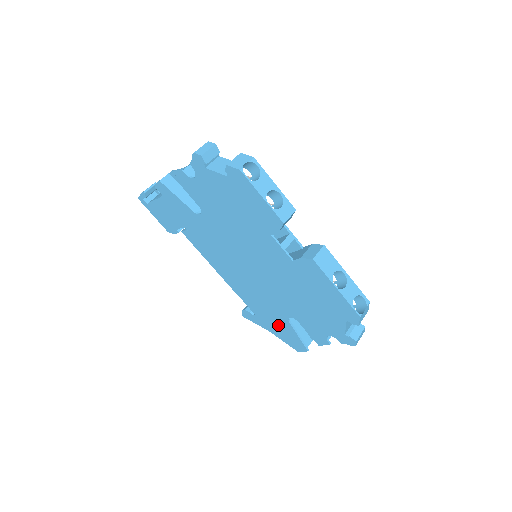
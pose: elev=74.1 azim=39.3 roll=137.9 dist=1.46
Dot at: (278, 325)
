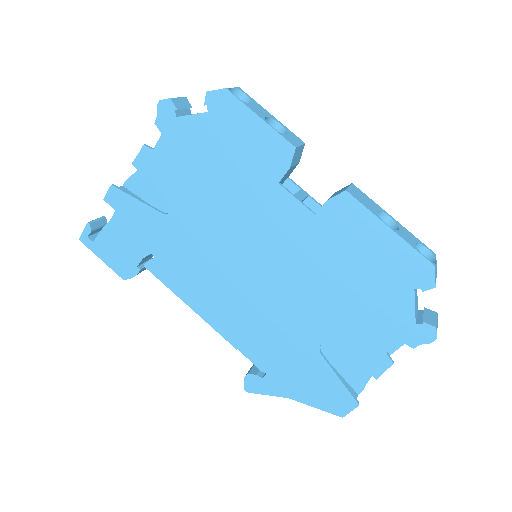
Dot at: (304, 374)
